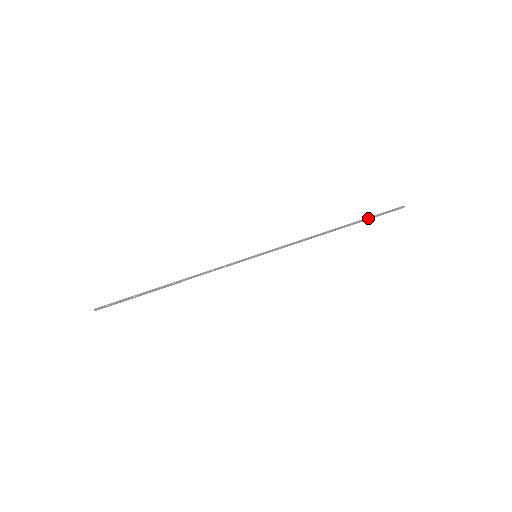
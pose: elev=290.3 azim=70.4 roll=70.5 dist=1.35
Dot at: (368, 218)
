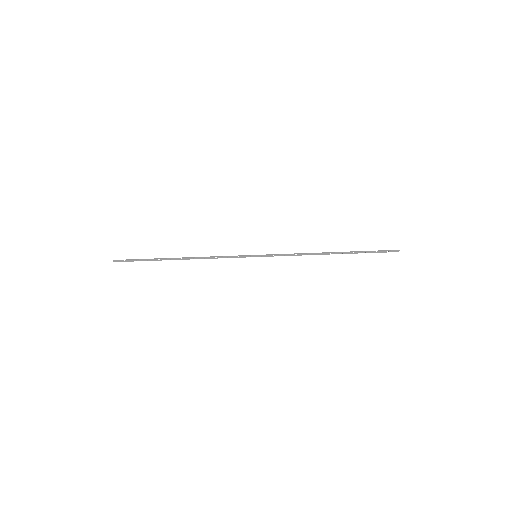
Dot at: (363, 252)
